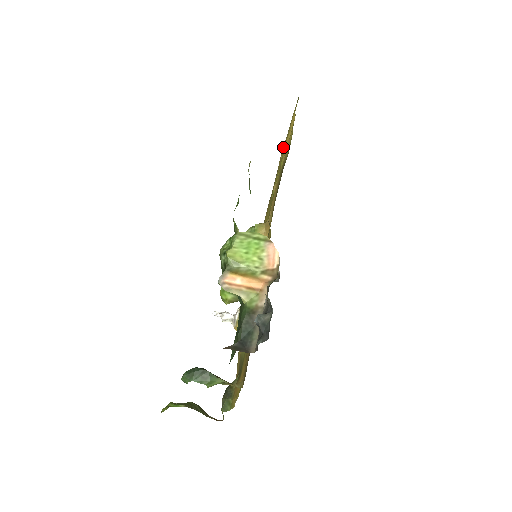
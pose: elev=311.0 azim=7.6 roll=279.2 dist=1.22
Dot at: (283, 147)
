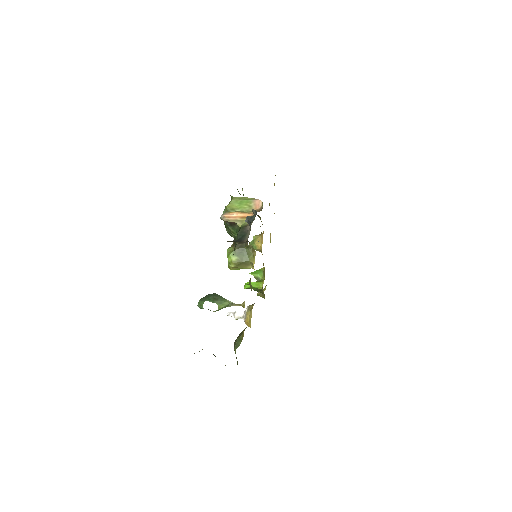
Dot at: (274, 213)
